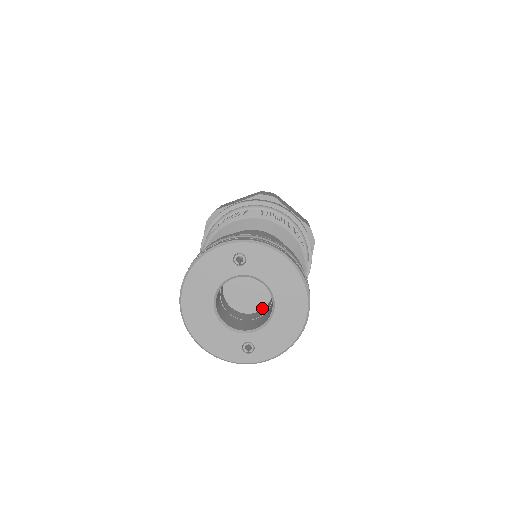
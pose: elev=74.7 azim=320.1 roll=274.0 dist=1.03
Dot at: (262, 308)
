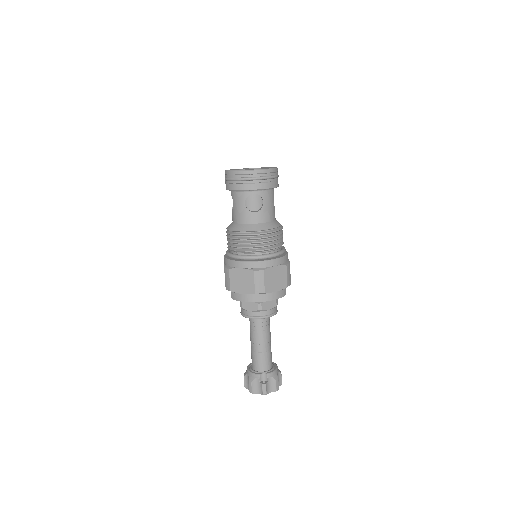
Dot at: occluded
